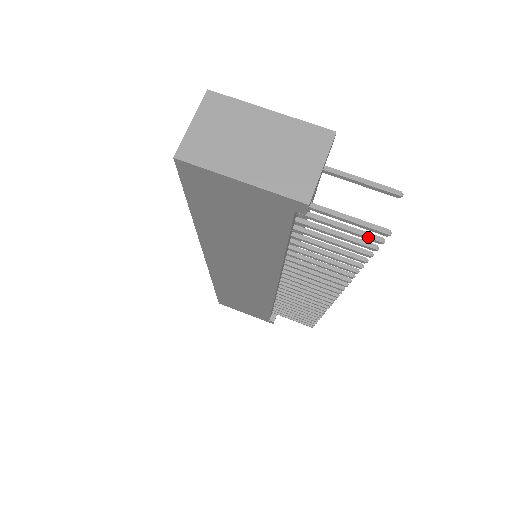
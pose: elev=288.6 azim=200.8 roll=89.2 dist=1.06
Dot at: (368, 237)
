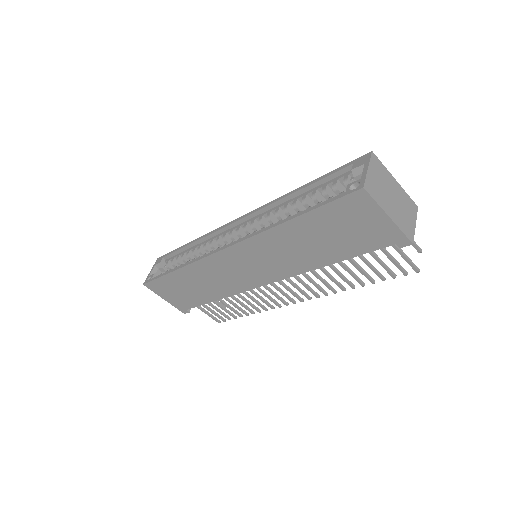
Dot at: (403, 270)
